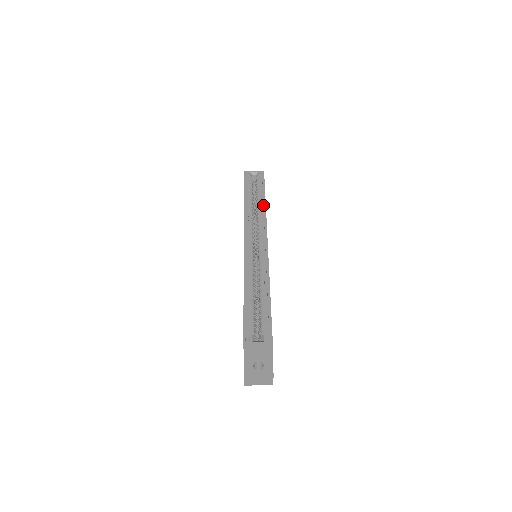
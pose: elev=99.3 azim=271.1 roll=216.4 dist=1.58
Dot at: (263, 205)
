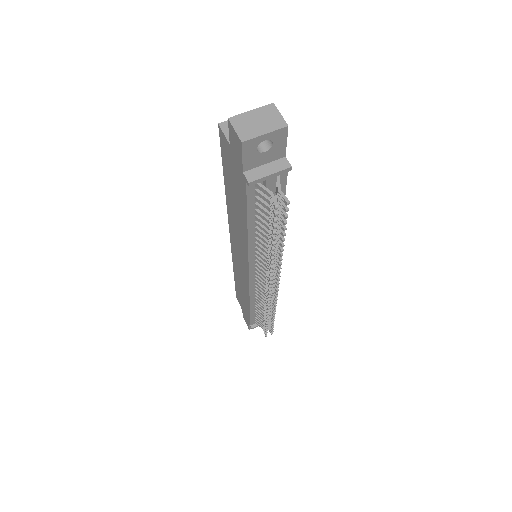
Dot at: occluded
